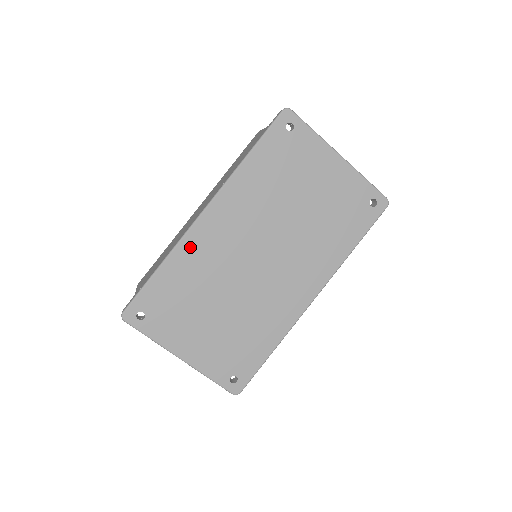
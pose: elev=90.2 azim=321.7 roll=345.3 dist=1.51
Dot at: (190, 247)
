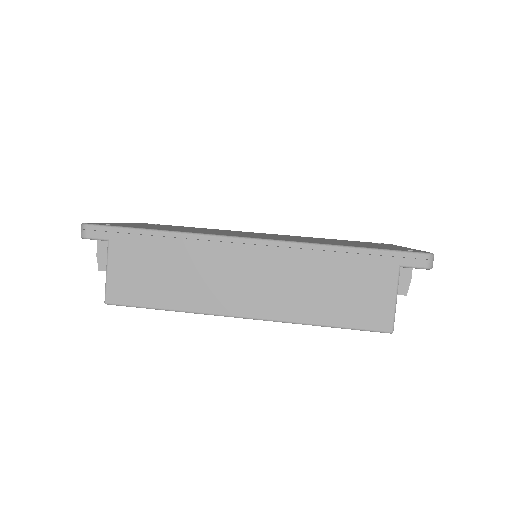
Dot at: occluded
